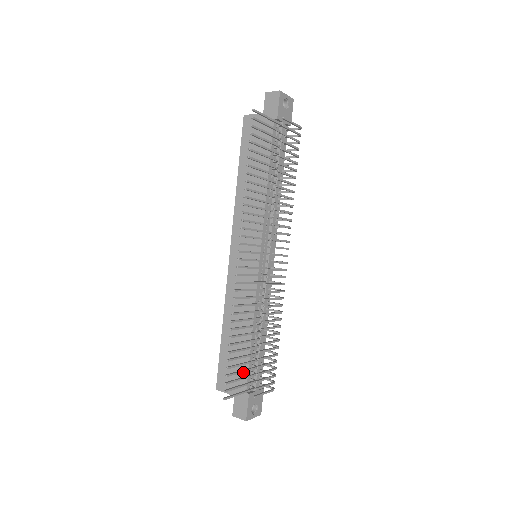
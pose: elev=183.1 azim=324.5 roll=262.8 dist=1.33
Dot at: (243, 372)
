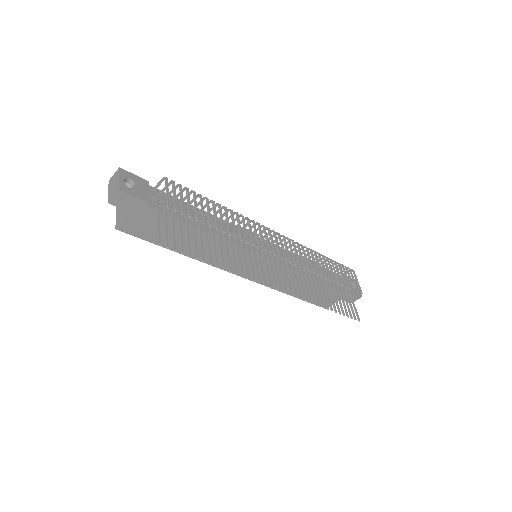
Dot at: occluded
